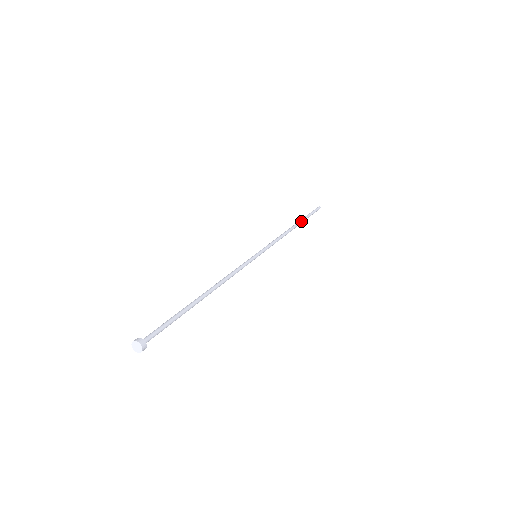
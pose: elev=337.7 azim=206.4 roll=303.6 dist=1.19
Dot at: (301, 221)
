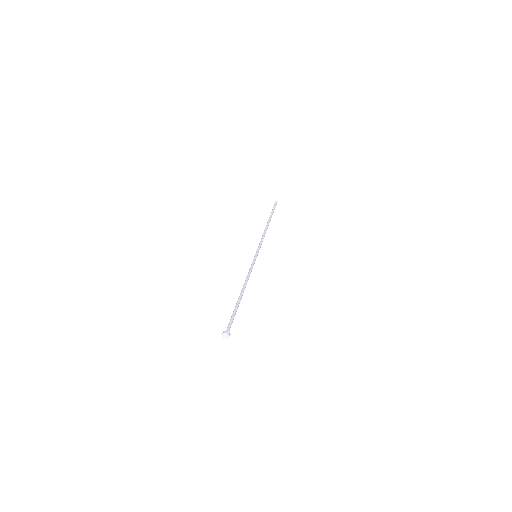
Dot at: (270, 218)
